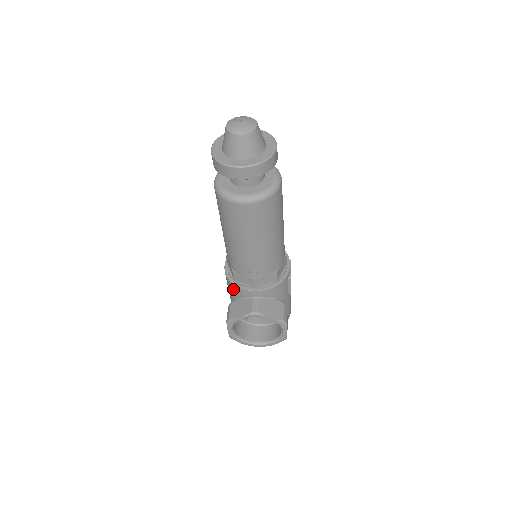
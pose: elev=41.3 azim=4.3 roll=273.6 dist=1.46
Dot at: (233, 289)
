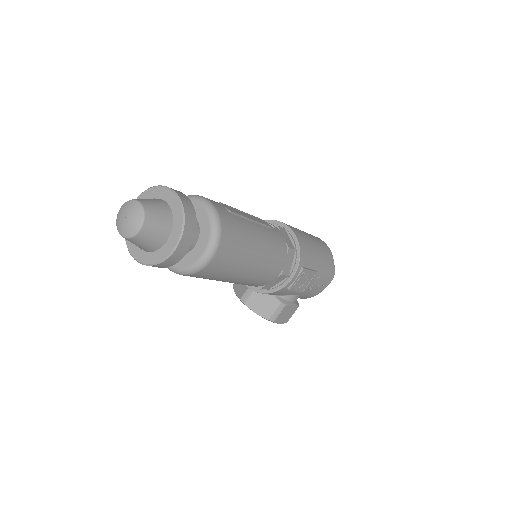
Dot at: occluded
